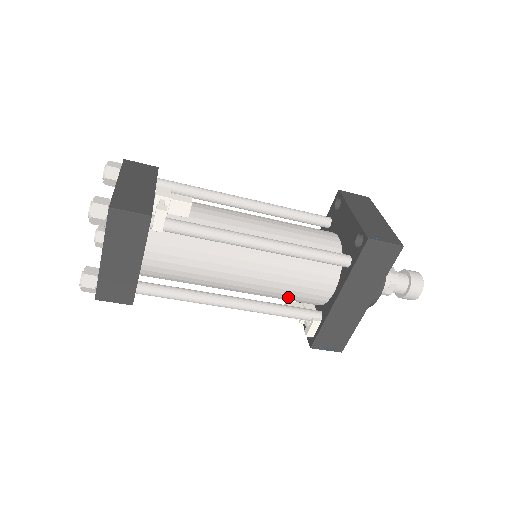
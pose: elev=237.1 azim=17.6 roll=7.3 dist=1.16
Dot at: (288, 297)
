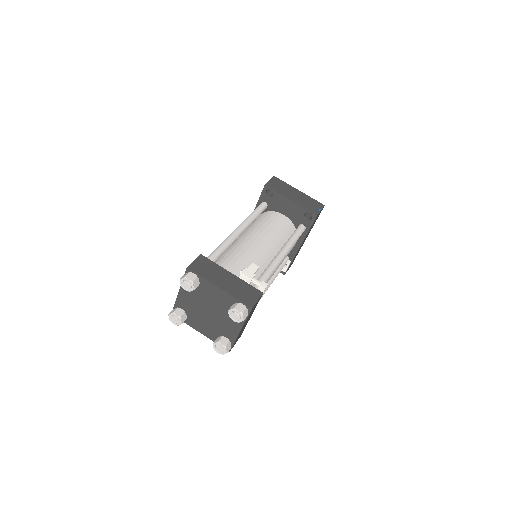
Dot at: occluded
